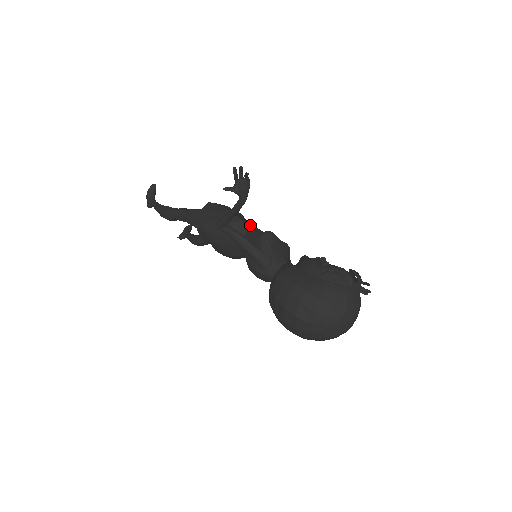
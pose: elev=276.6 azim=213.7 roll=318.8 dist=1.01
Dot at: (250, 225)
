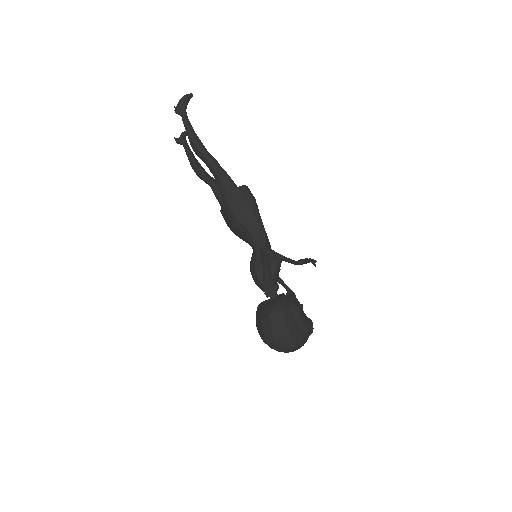
Dot at: (266, 233)
